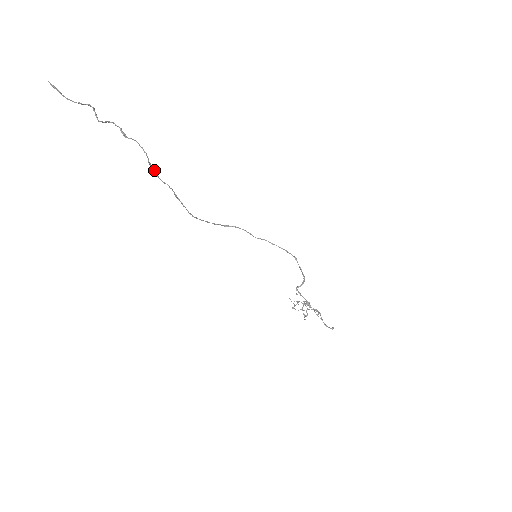
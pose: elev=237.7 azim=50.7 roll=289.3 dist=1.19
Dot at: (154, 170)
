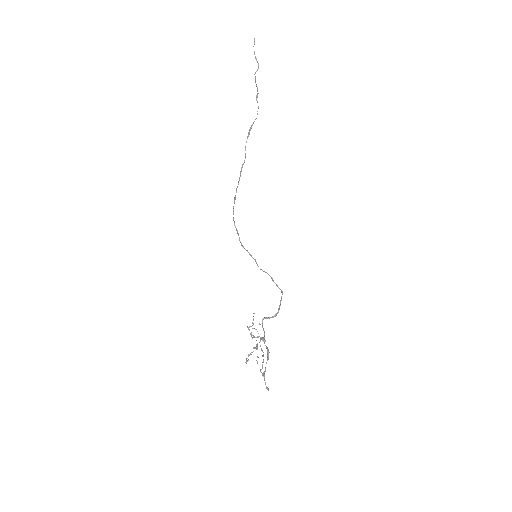
Dot at: occluded
